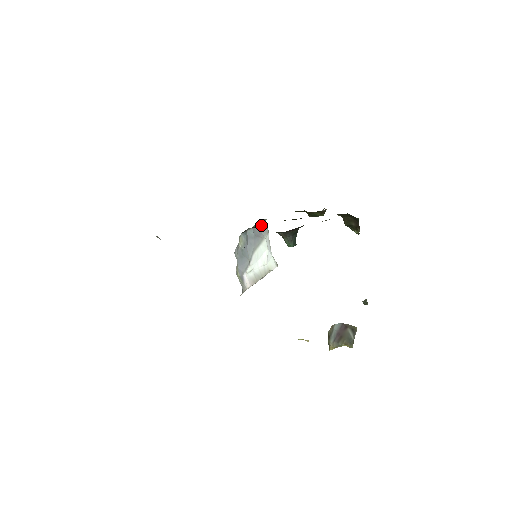
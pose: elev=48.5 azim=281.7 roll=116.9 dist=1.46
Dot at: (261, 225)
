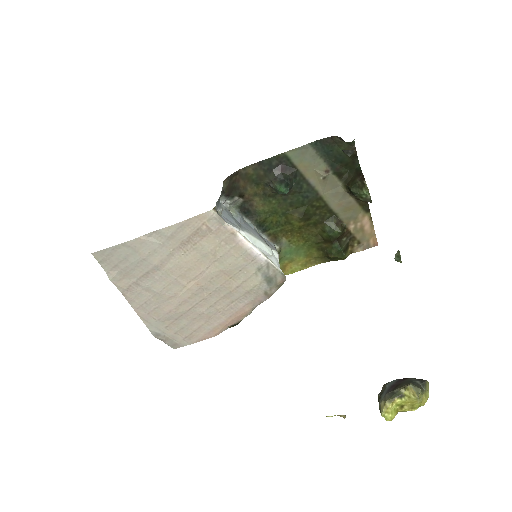
Dot at: (268, 243)
